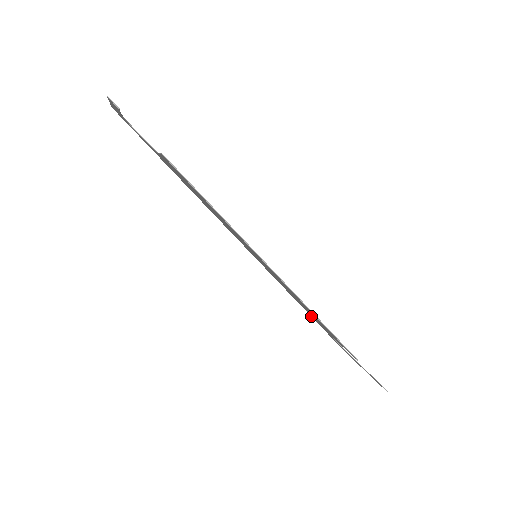
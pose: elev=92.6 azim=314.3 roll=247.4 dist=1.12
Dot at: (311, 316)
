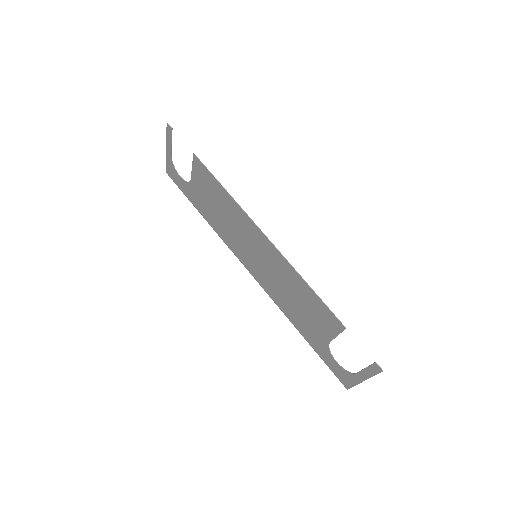
Dot at: (309, 341)
